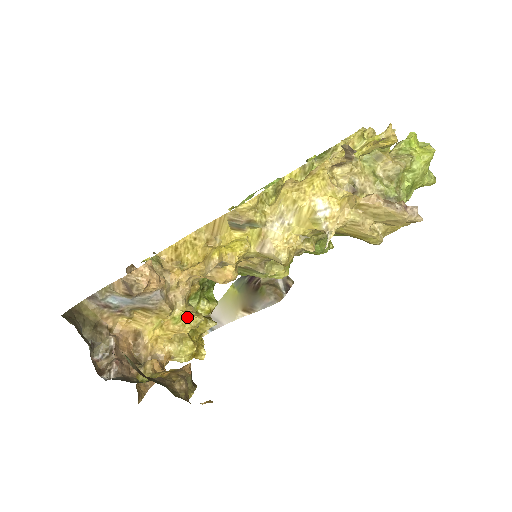
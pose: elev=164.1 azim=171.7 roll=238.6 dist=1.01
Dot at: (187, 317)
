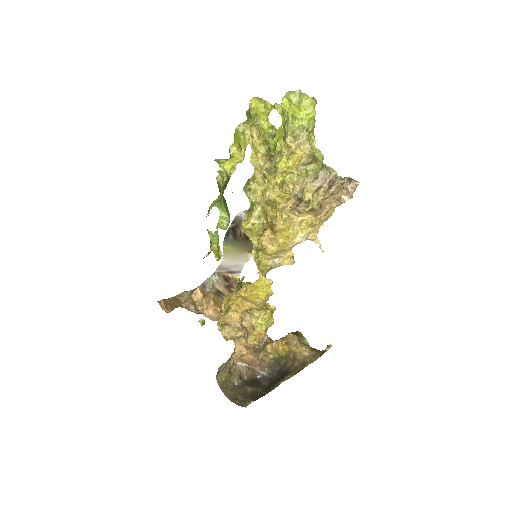
Dot at: (262, 320)
